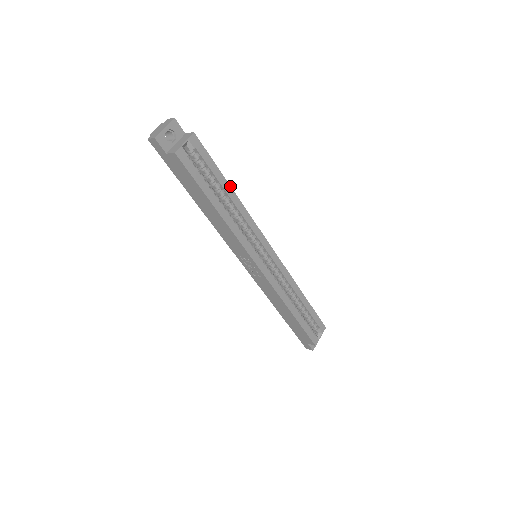
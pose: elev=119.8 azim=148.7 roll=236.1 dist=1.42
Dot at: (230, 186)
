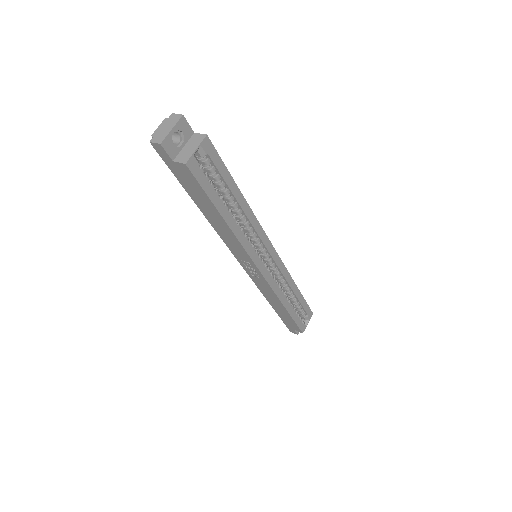
Dot at: (240, 191)
